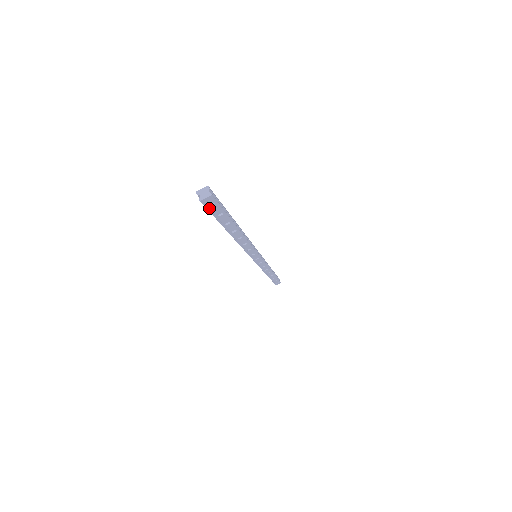
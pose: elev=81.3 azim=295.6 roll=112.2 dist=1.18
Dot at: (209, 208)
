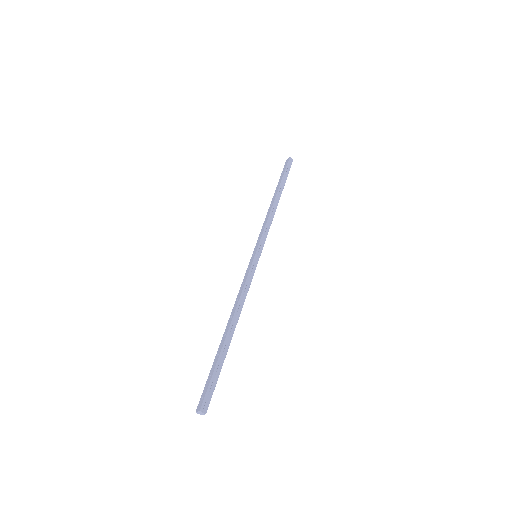
Dot at: (208, 398)
